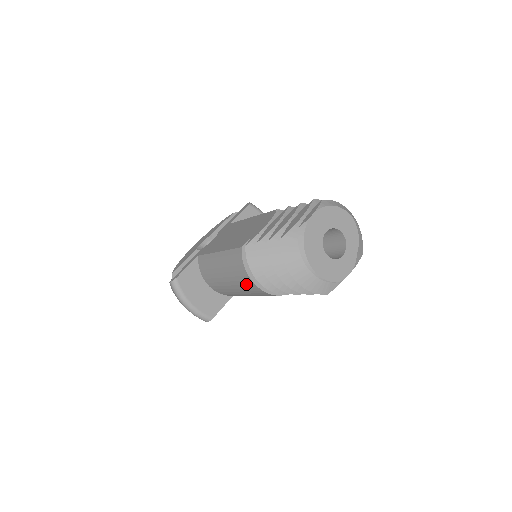
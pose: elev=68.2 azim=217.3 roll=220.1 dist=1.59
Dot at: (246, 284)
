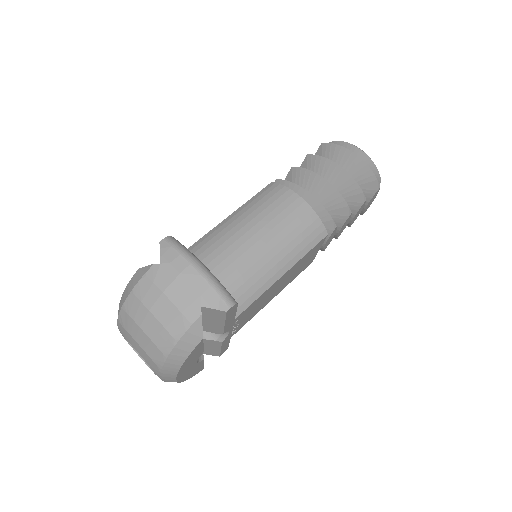
Dot at: (290, 212)
